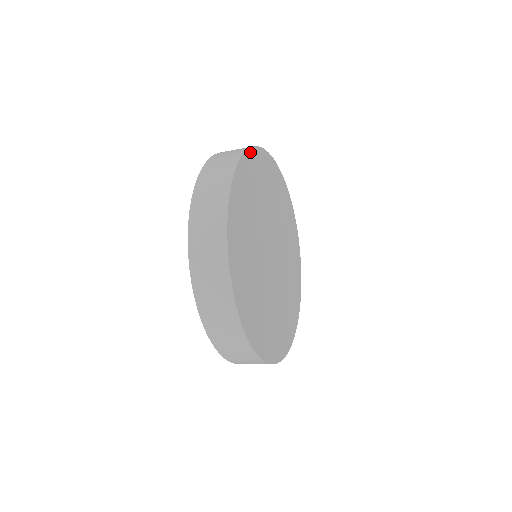
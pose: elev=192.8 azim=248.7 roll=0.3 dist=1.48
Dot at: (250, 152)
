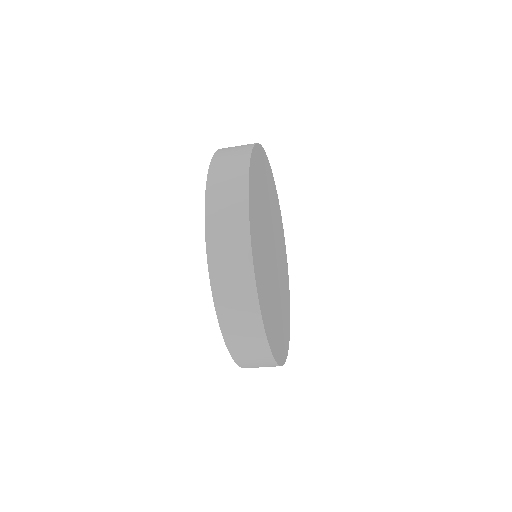
Dot at: (261, 148)
